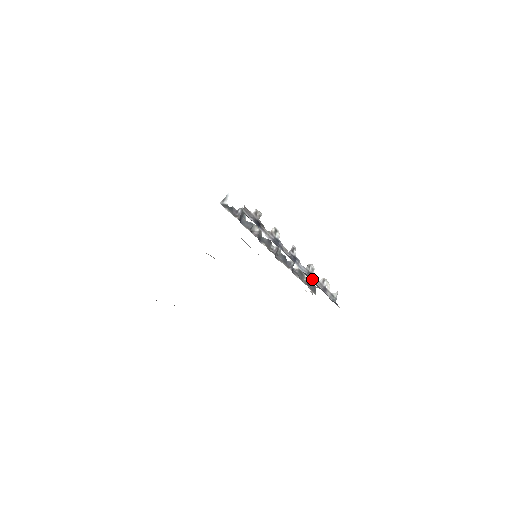
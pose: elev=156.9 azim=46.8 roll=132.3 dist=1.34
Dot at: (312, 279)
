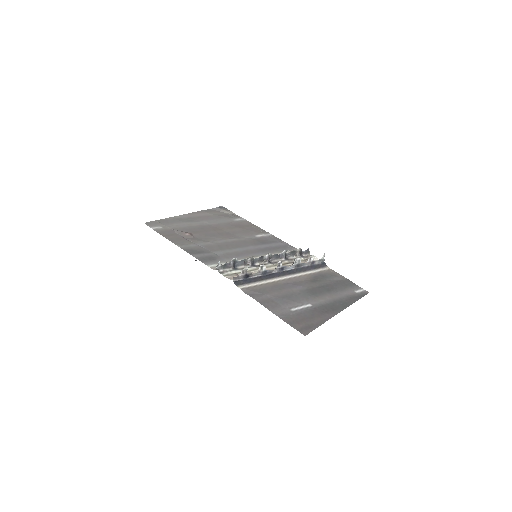
Dot at: (300, 266)
